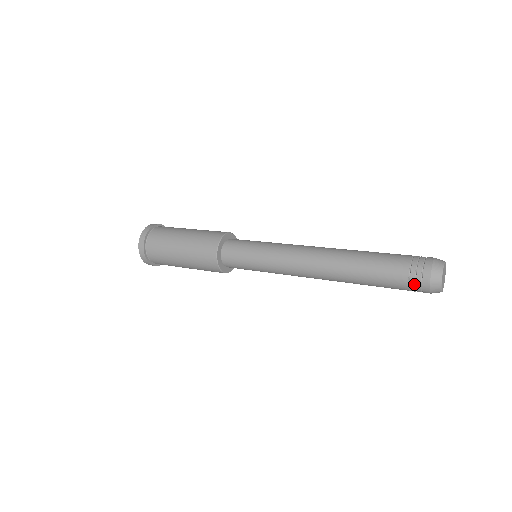
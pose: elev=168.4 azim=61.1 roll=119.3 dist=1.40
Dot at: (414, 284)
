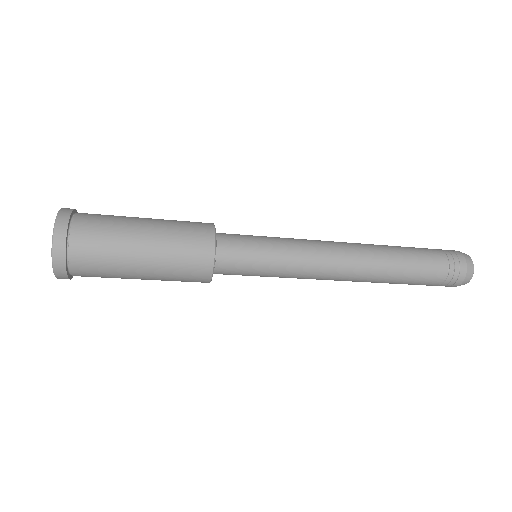
Dot at: (449, 281)
